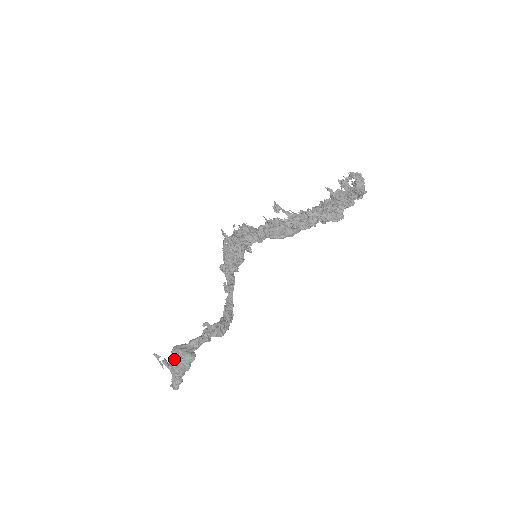
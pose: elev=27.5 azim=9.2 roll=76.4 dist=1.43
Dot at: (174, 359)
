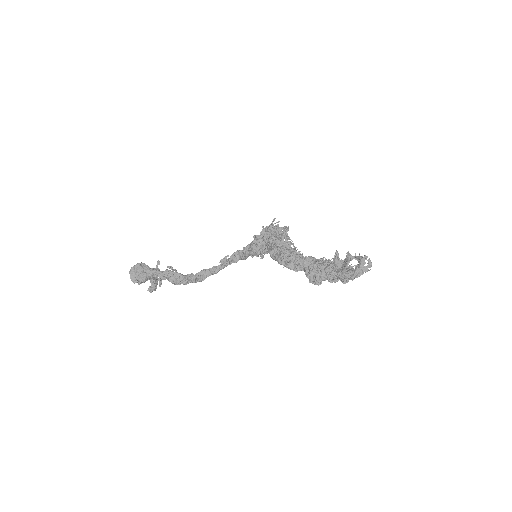
Dot at: (133, 269)
